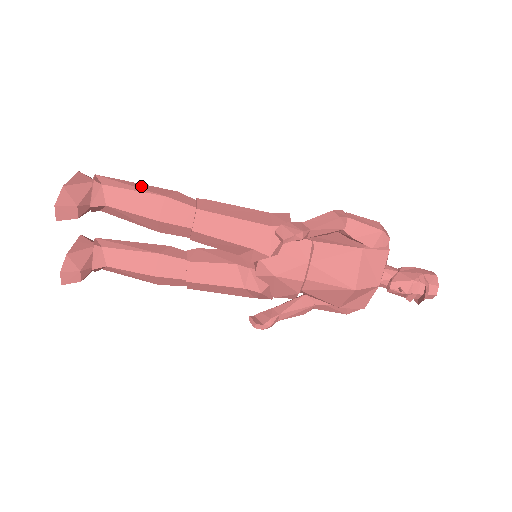
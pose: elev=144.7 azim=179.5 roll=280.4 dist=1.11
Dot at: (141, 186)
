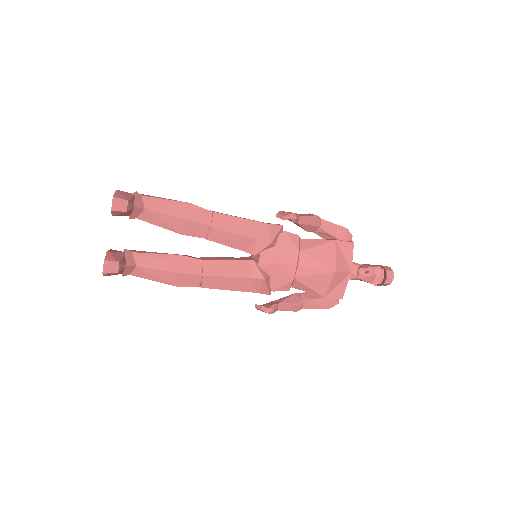
Dot at: (170, 199)
